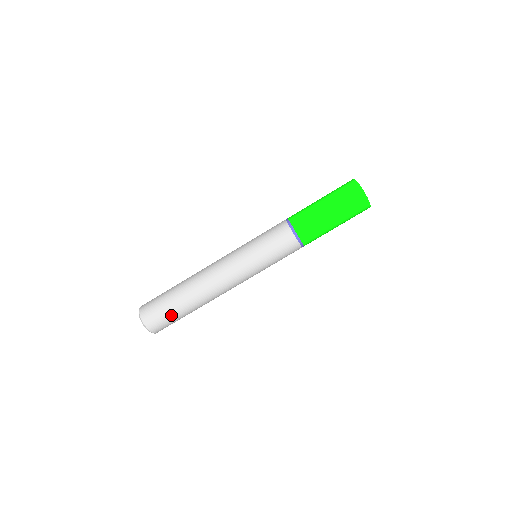
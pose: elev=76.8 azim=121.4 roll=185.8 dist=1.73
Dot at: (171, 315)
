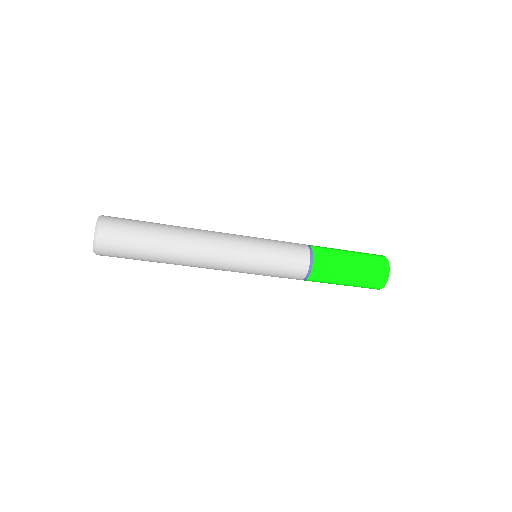
Dot at: (133, 255)
